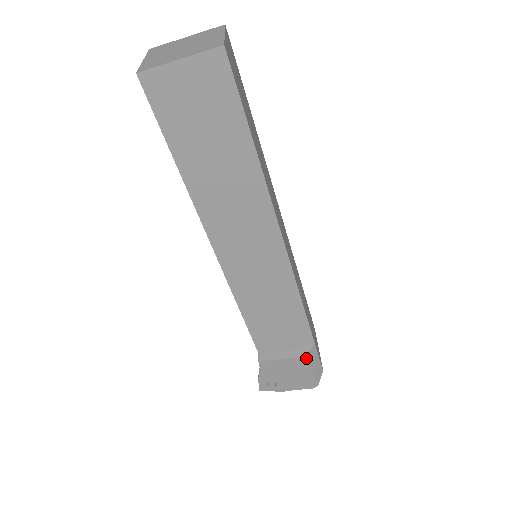
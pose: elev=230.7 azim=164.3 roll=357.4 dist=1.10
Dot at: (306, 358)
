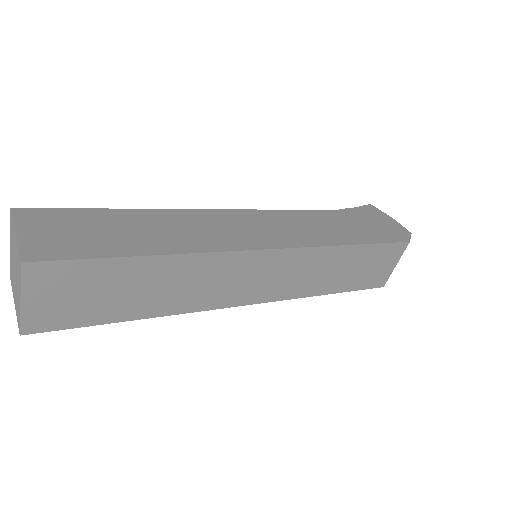
Dot at: occluded
